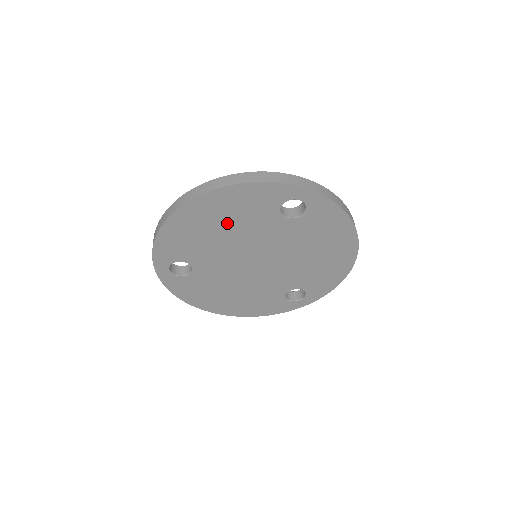
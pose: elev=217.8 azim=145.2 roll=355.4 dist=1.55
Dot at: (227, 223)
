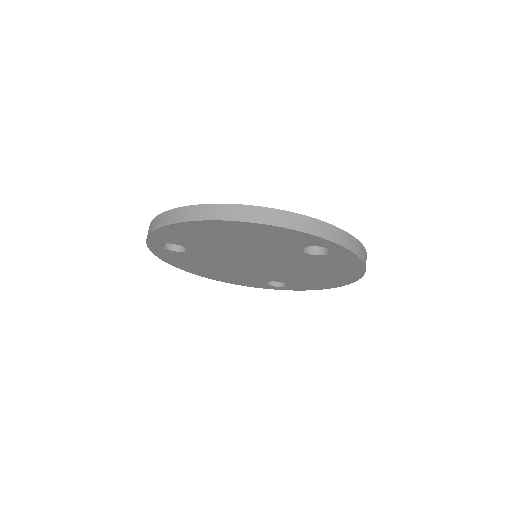
Dot at: (243, 240)
